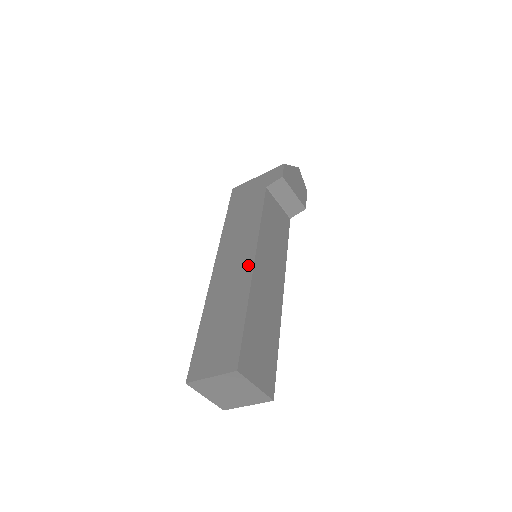
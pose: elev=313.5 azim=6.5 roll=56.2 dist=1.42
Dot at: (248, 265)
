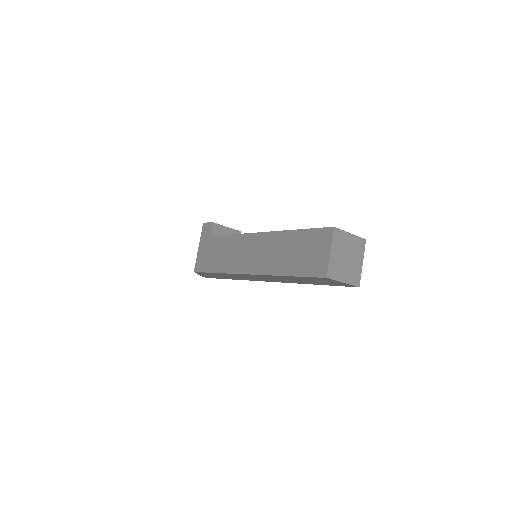
Dot at: (262, 237)
